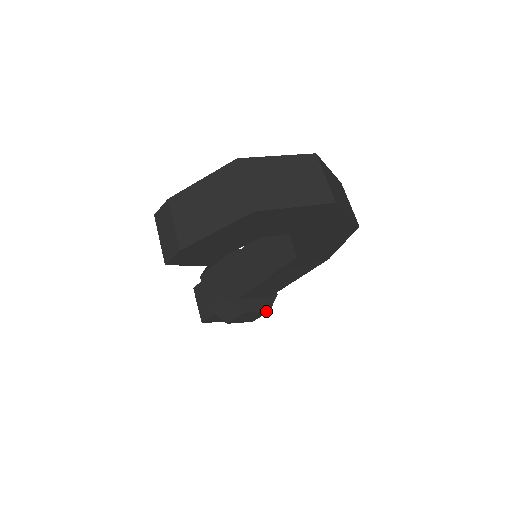
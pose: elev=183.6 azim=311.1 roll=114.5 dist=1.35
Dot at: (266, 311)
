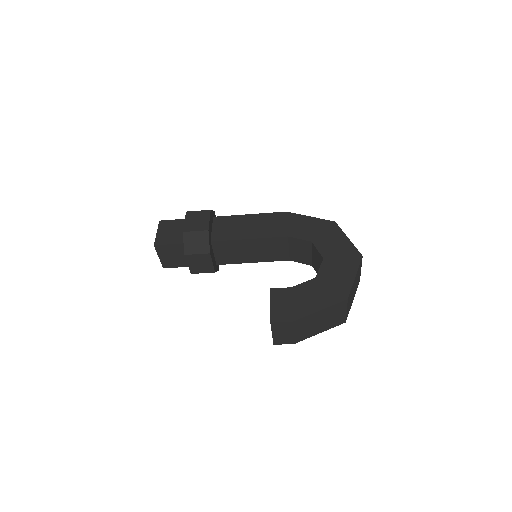
Dot at: occluded
